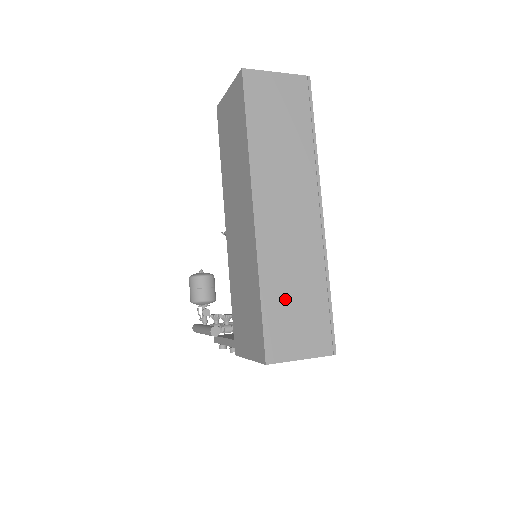
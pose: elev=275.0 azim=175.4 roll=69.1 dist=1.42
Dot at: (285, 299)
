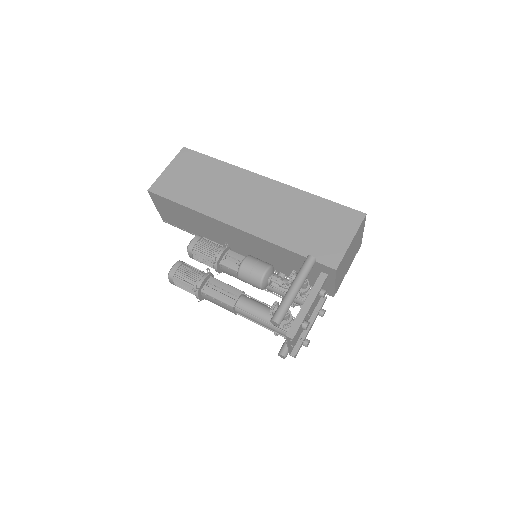
Dot at: occluded
